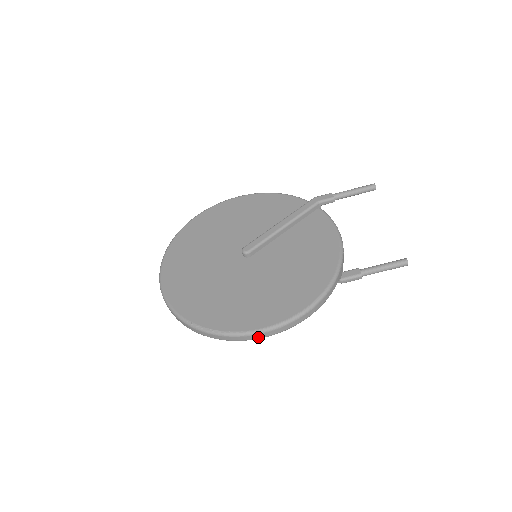
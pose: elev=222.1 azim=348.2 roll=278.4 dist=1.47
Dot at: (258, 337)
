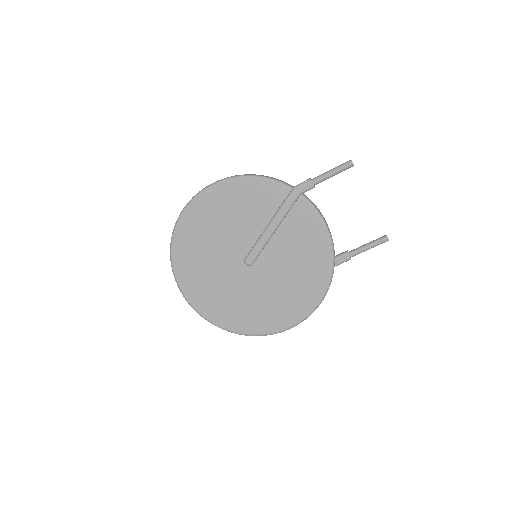
Dot at: occluded
